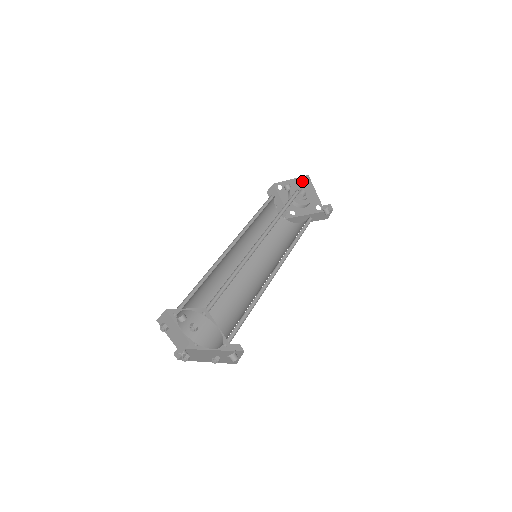
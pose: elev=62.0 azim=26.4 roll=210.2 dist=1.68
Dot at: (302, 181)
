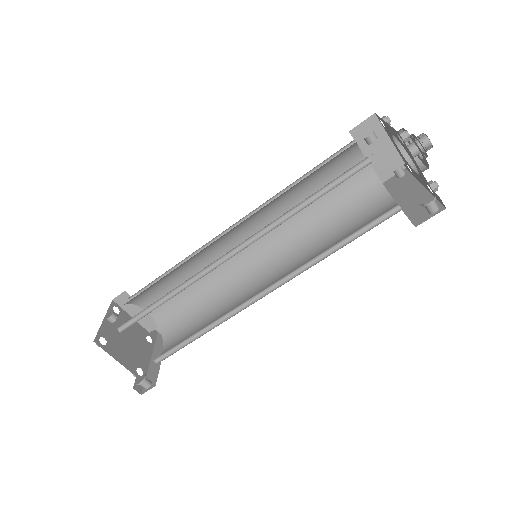
Dot at: (397, 135)
